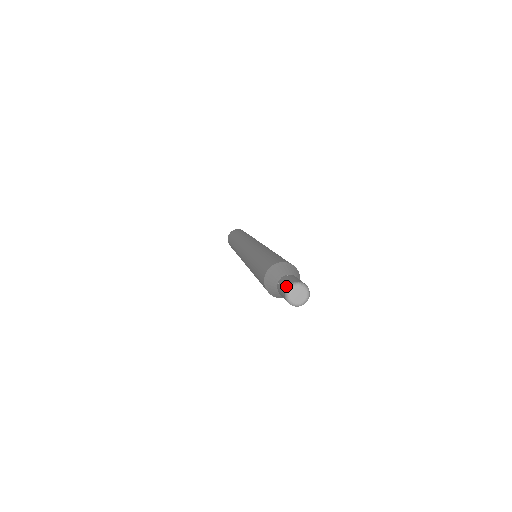
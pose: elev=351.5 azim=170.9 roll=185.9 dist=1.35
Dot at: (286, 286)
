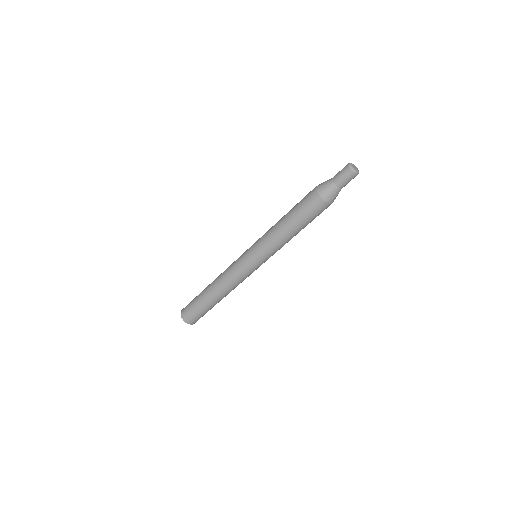
Dot at: occluded
